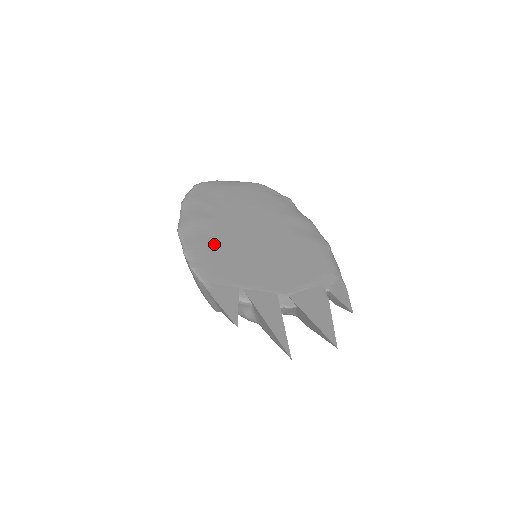
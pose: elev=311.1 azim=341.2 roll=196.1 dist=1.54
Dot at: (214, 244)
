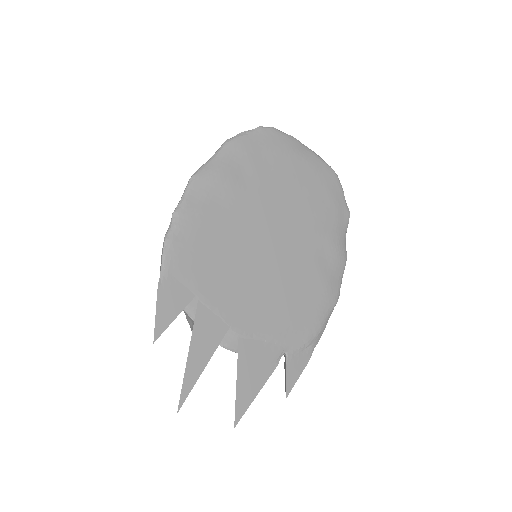
Dot at: (214, 224)
